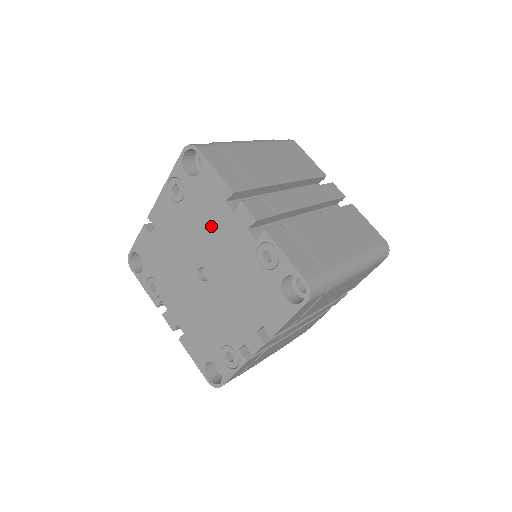
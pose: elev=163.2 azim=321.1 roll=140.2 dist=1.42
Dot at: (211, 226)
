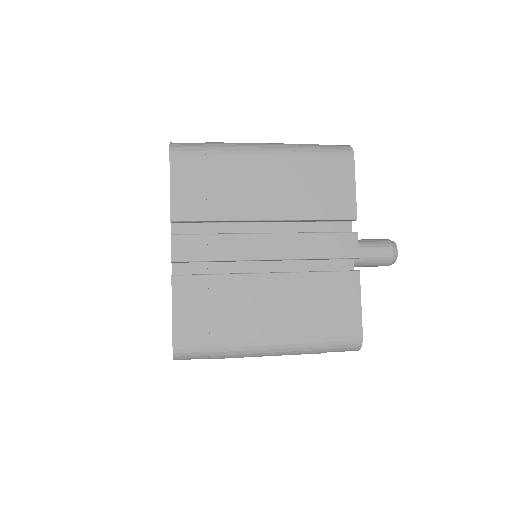
Dot at: occluded
